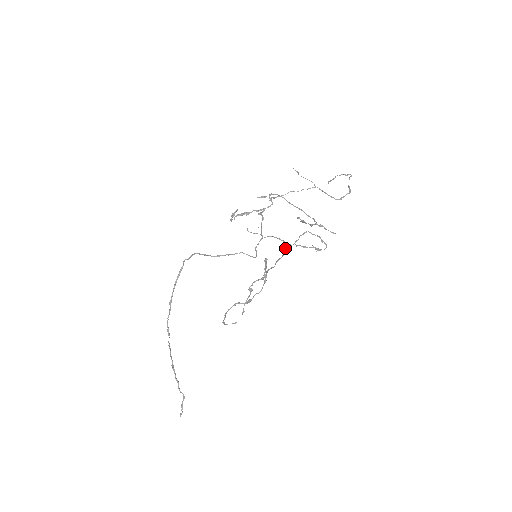
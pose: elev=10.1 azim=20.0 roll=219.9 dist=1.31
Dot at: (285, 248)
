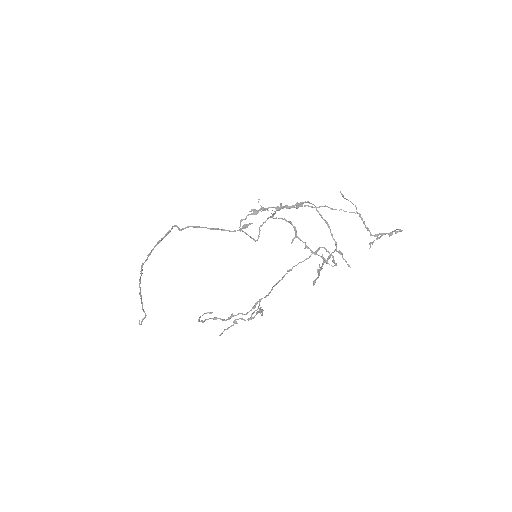
Dot at: (293, 238)
